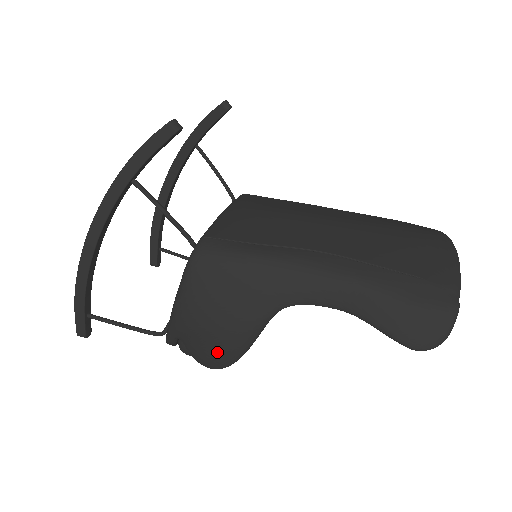
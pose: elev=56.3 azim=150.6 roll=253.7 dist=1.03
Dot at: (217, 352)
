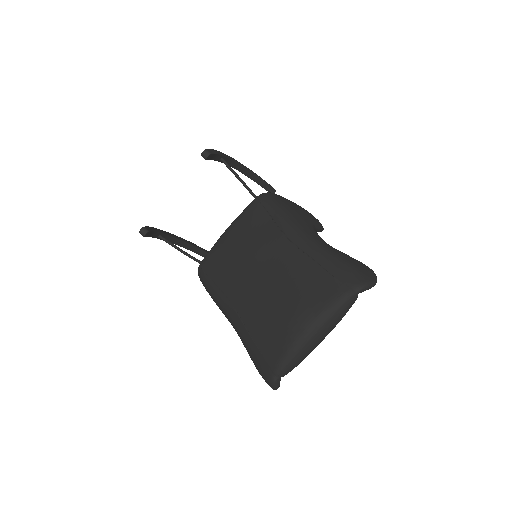
Dot at: occluded
